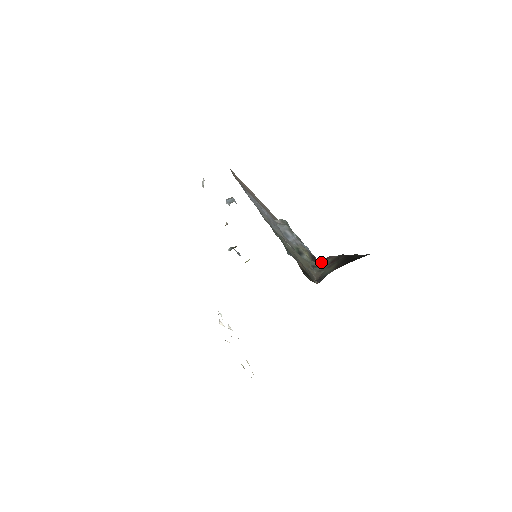
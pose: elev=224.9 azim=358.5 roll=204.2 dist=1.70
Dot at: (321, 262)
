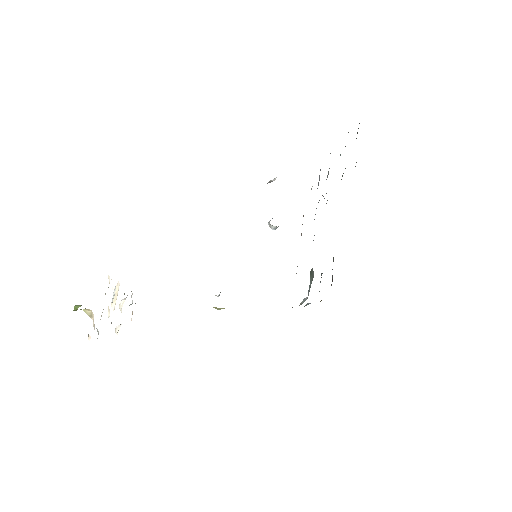
Dot at: occluded
